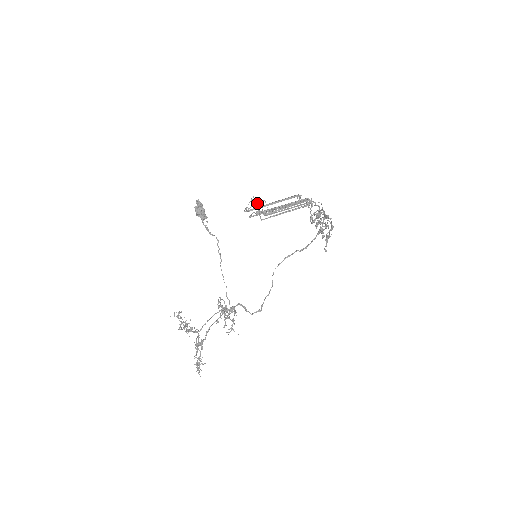
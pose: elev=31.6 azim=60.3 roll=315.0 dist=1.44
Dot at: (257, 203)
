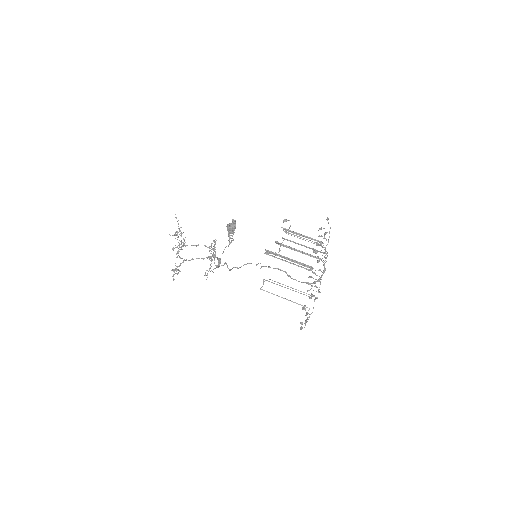
Dot at: occluded
